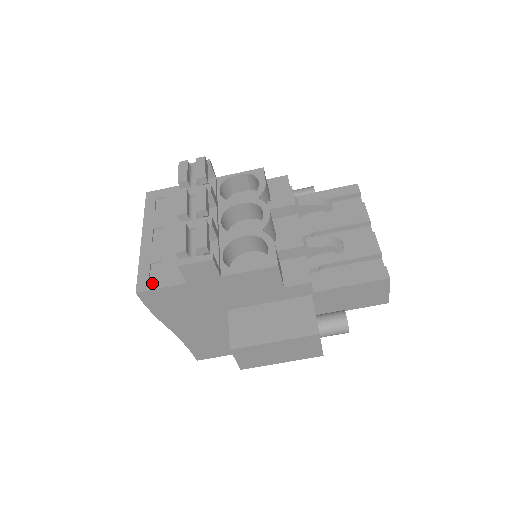
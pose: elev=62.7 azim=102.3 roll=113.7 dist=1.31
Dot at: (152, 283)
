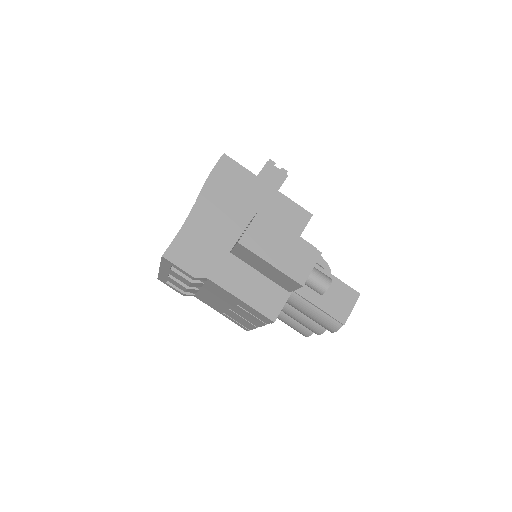
Dot at: occluded
